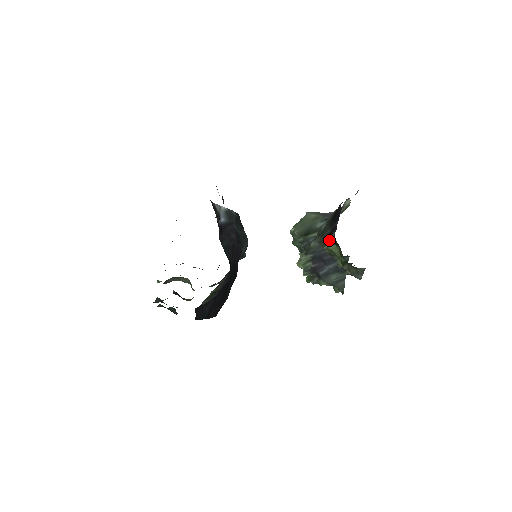
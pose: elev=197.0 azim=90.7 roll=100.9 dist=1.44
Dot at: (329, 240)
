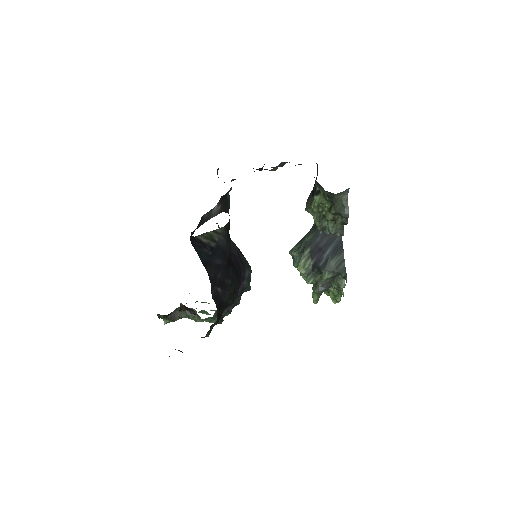
Dot at: (313, 193)
